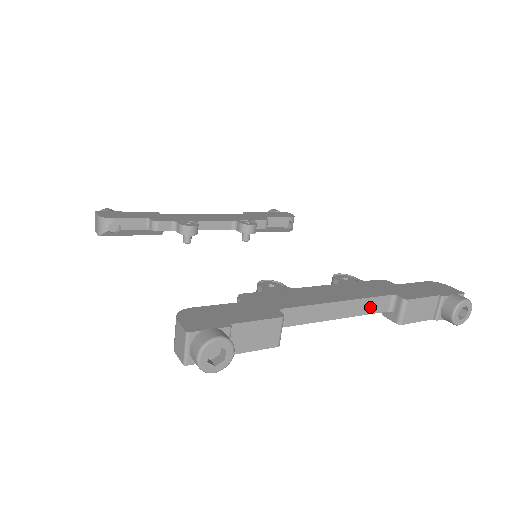
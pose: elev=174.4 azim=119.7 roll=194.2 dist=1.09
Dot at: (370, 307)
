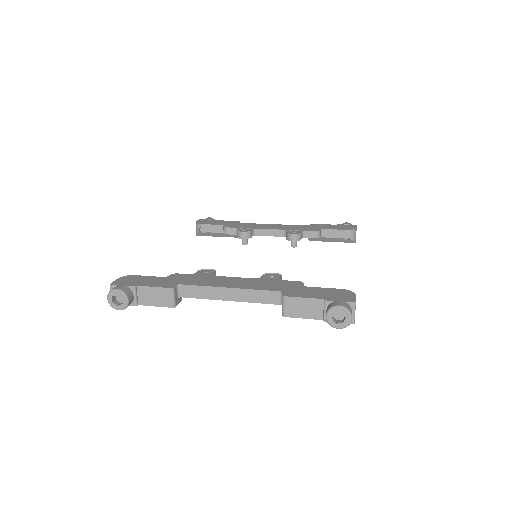
Dot at: (259, 298)
